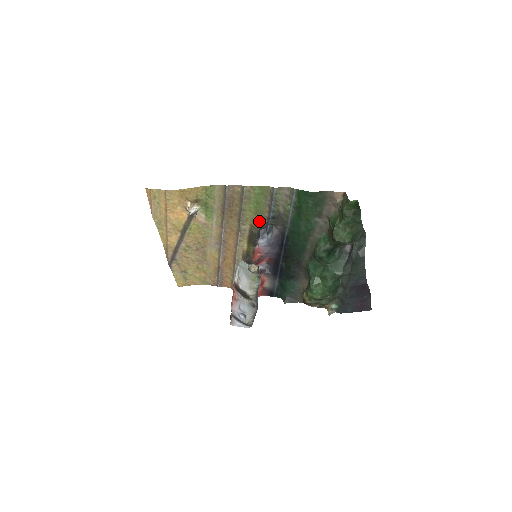
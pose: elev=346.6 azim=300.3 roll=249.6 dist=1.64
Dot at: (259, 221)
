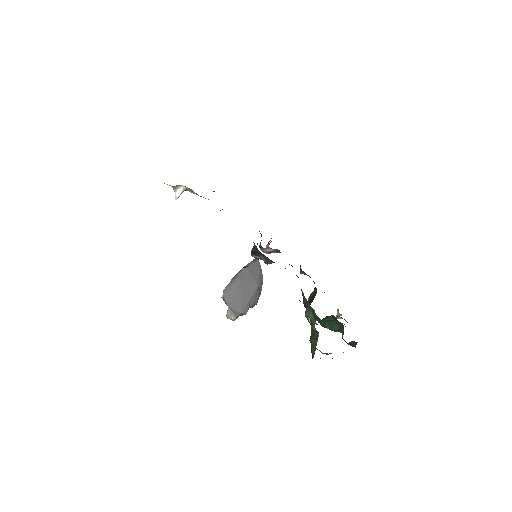
Dot at: occluded
